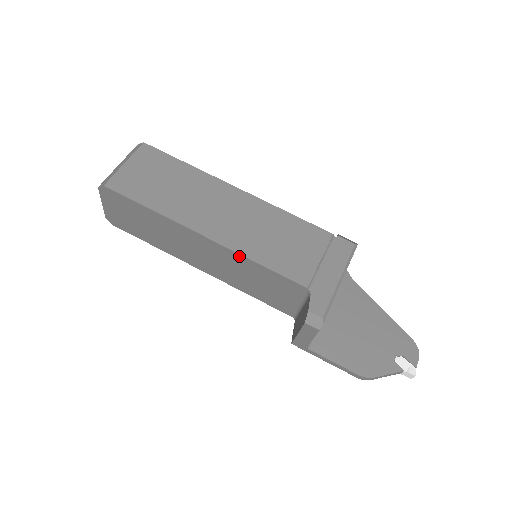
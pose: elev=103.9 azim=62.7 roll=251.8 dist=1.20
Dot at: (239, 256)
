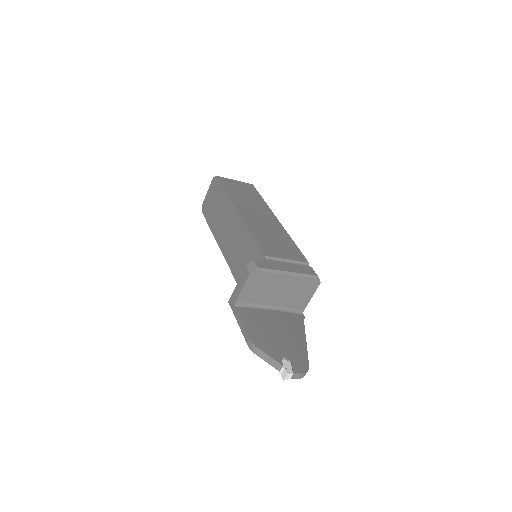
Dot at: (245, 228)
